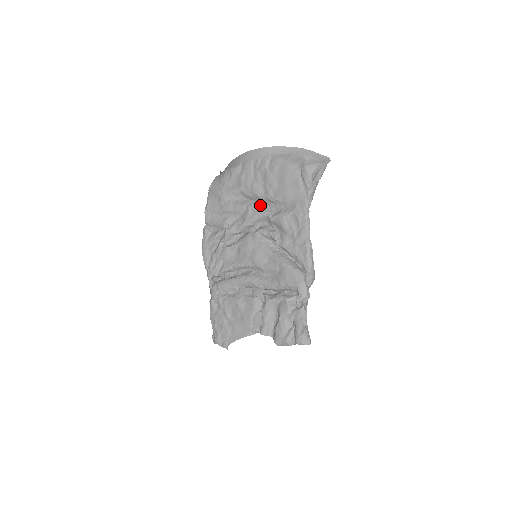
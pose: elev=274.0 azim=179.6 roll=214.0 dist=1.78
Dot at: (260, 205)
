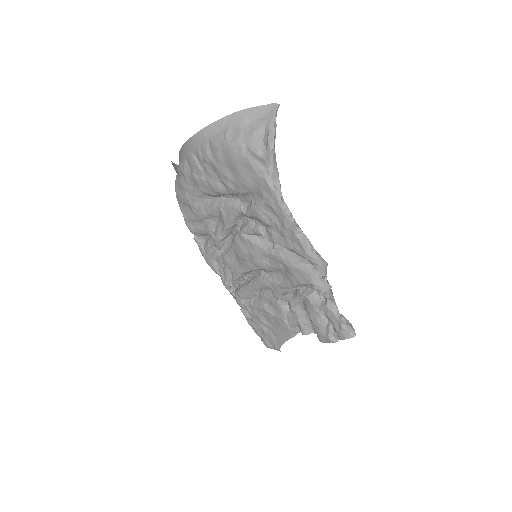
Dot at: (229, 201)
